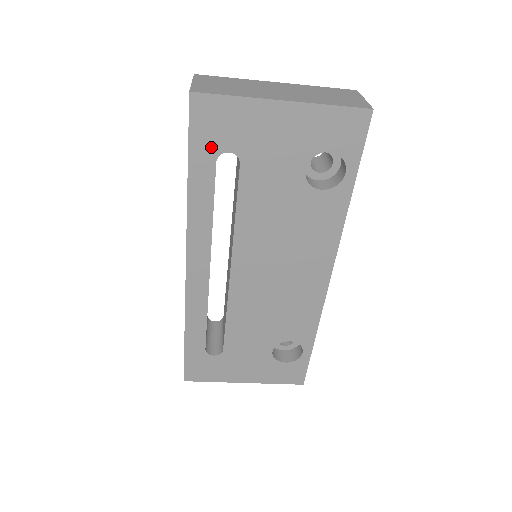
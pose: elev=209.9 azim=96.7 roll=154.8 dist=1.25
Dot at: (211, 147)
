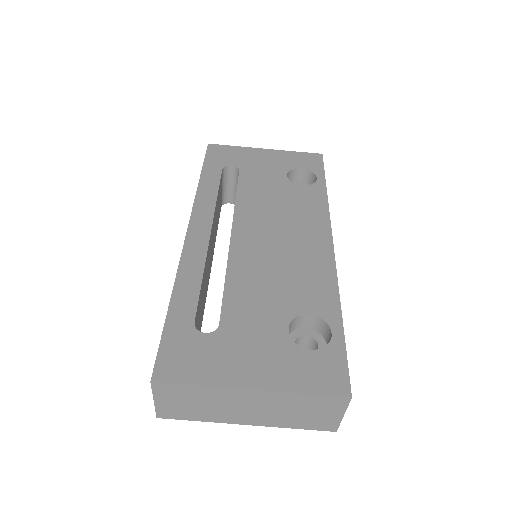
Dot at: (219, 163)
